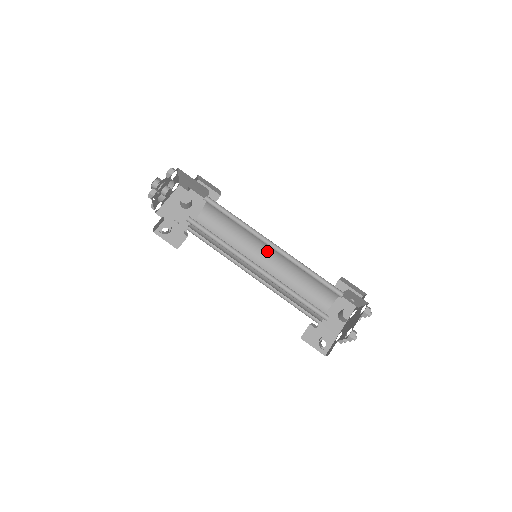
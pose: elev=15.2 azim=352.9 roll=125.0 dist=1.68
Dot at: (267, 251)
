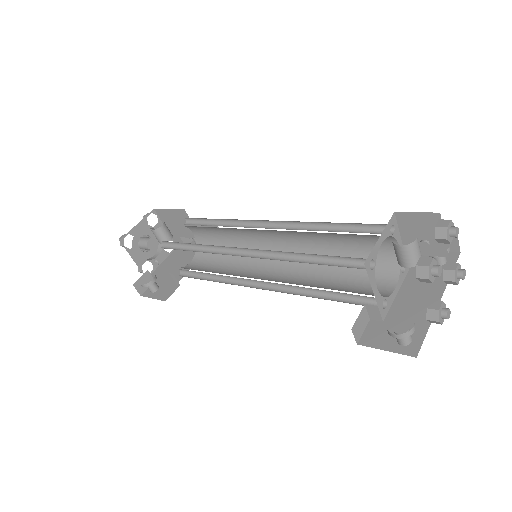
Dot at: occluded
